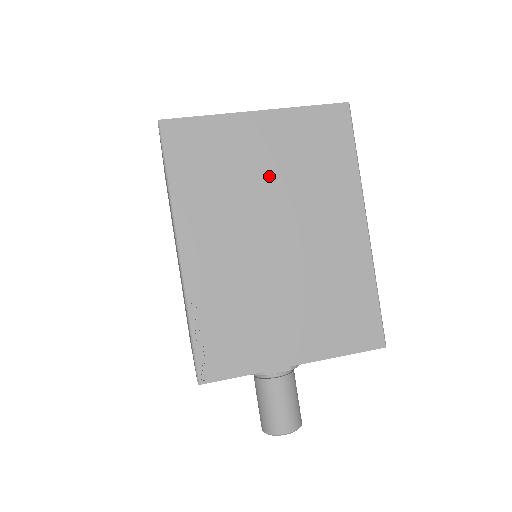
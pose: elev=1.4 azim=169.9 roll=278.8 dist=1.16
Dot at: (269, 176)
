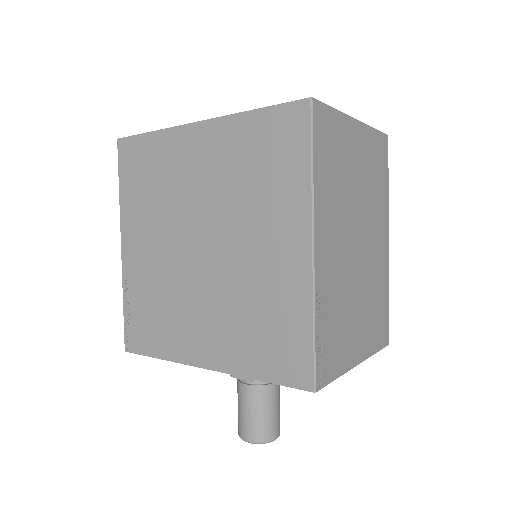
Dot at: (358, 184)
